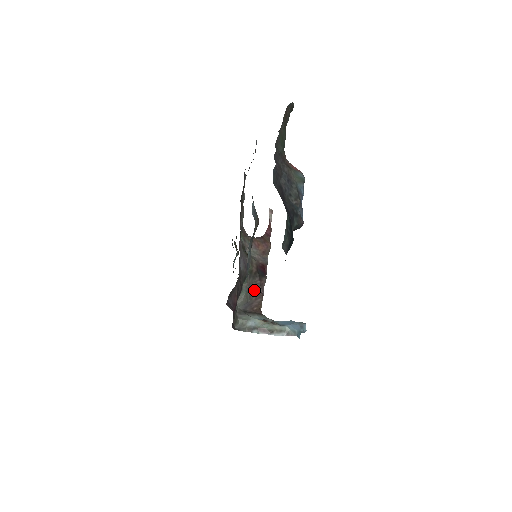
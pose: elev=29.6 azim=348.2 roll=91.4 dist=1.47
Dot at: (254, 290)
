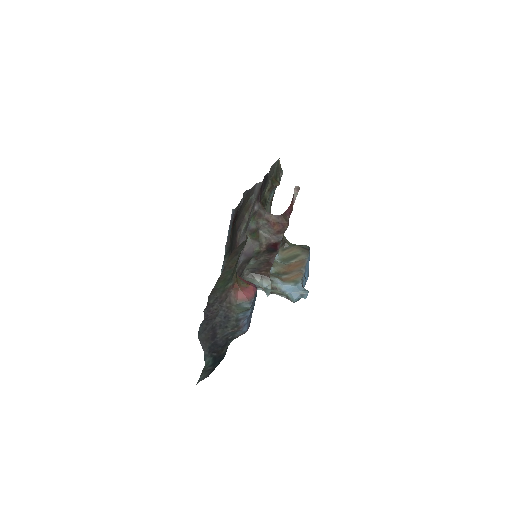
Dot at: (263, 261)
